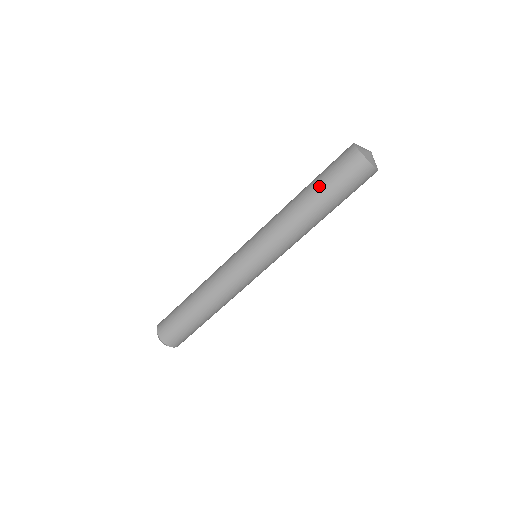
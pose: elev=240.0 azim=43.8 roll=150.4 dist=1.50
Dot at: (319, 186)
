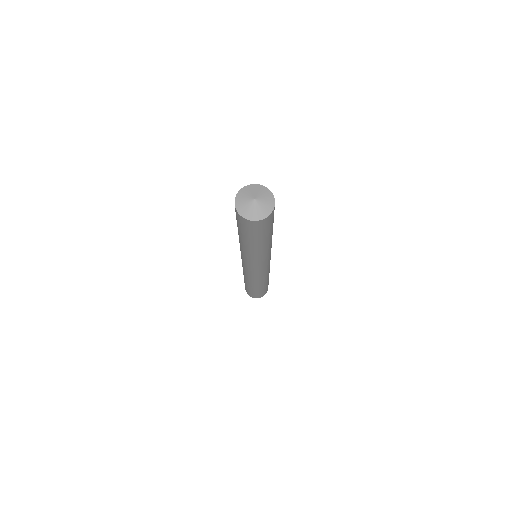
Dot at: (245, 238)
